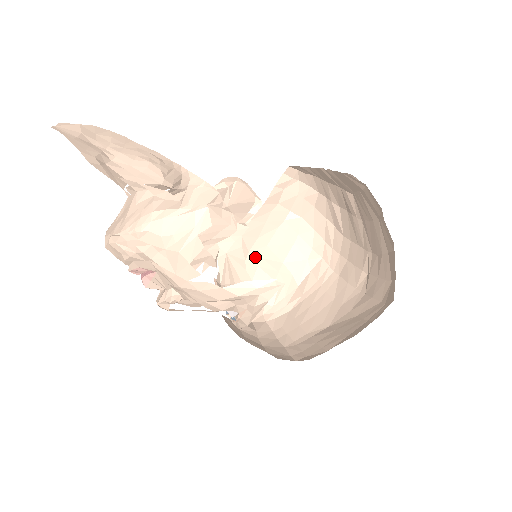
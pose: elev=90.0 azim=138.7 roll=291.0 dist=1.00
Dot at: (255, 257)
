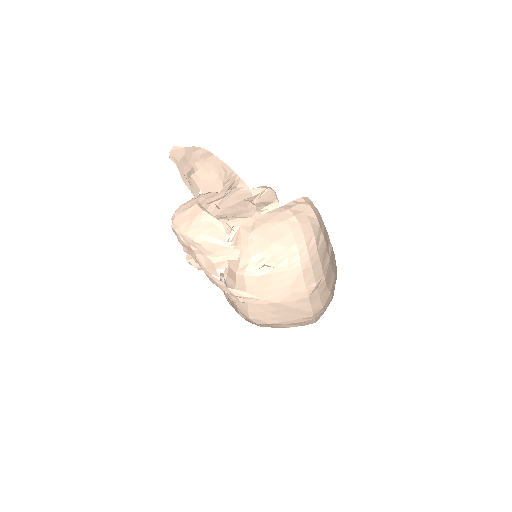
Dot at: (257, 234)
